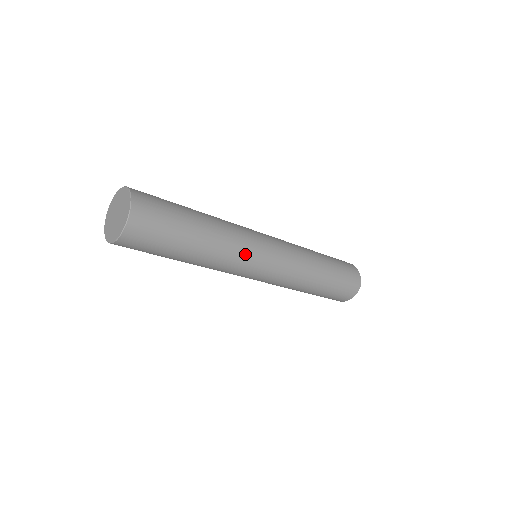
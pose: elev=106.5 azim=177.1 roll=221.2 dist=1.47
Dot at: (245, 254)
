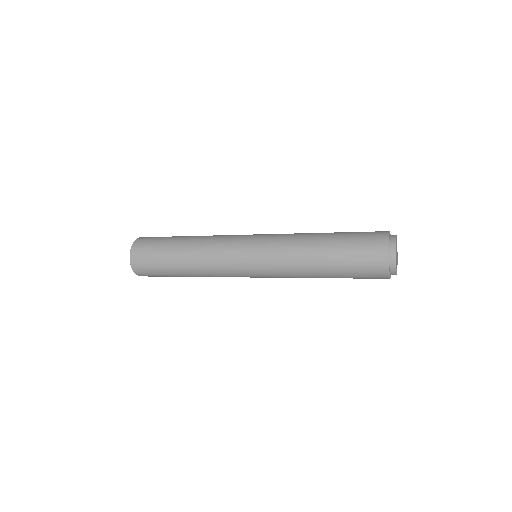
Dot at: (224, 271)
